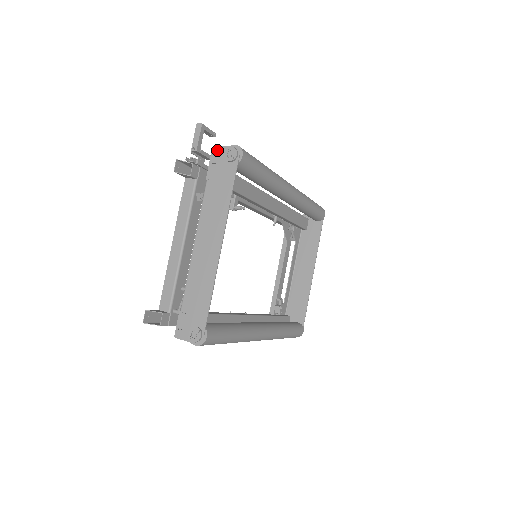
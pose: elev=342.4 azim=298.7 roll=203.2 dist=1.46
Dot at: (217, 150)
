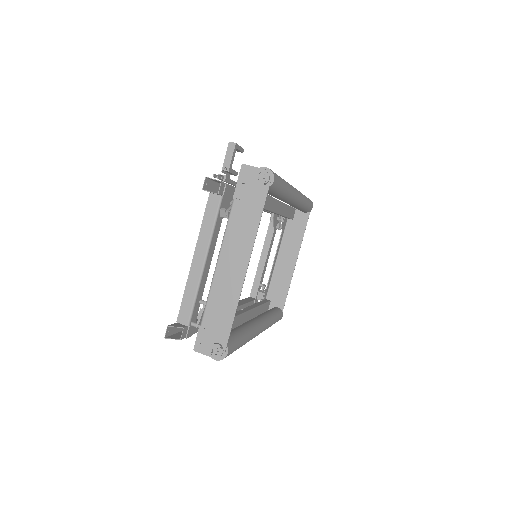
Dot at: (247, 170)
